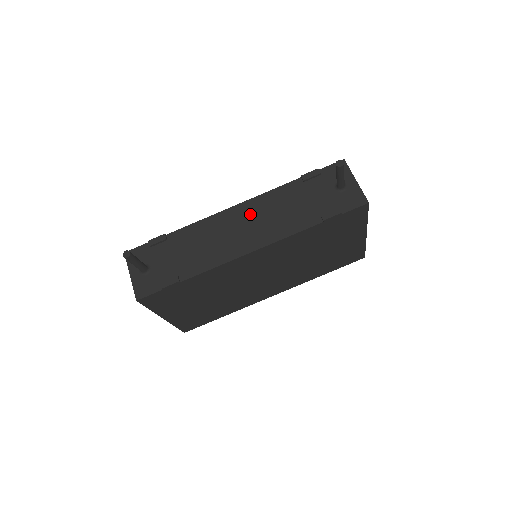
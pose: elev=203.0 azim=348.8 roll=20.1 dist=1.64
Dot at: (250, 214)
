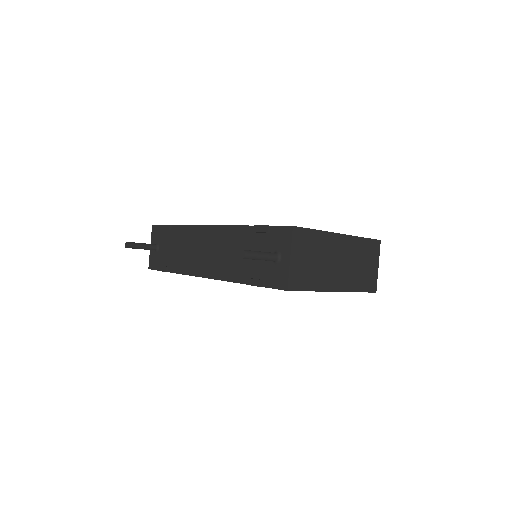
Dot at: (215, 241)
